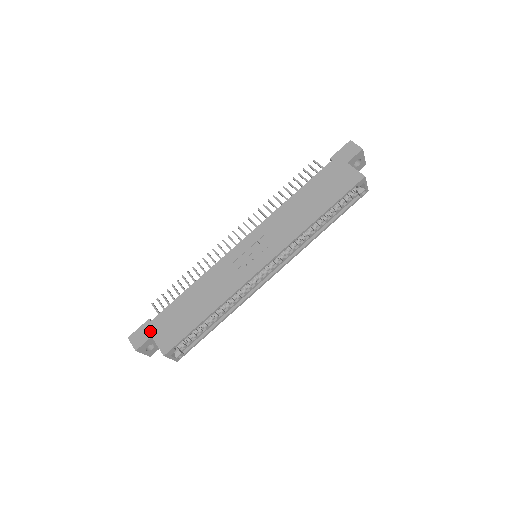
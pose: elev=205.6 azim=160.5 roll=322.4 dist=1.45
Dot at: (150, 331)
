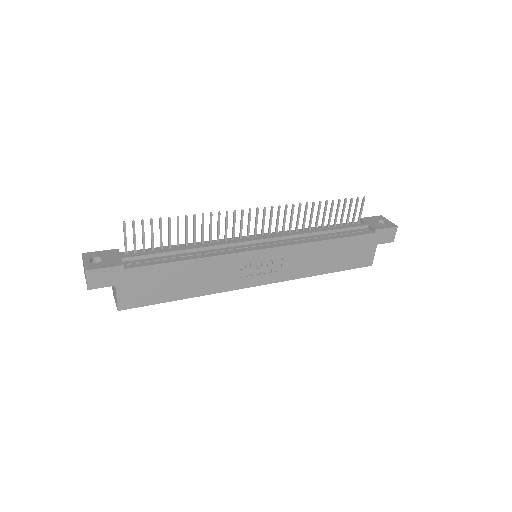
Dot at: (117, 279)
